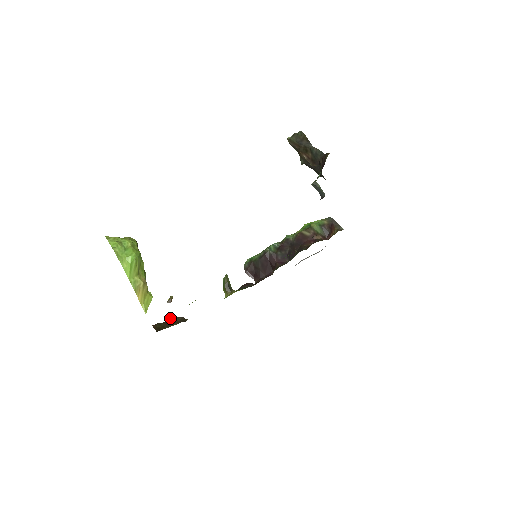
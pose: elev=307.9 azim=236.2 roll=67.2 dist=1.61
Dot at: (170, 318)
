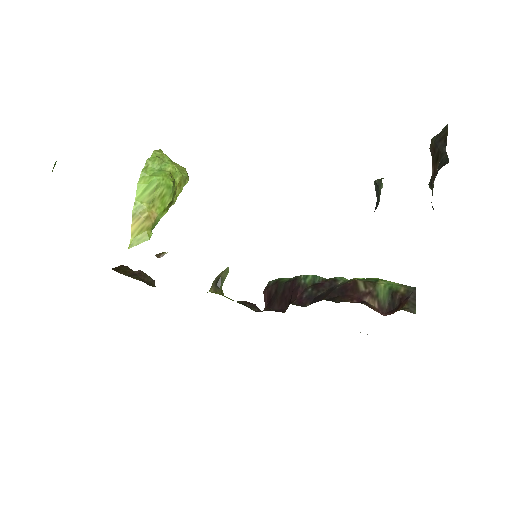
Dot at: (143, 272)
